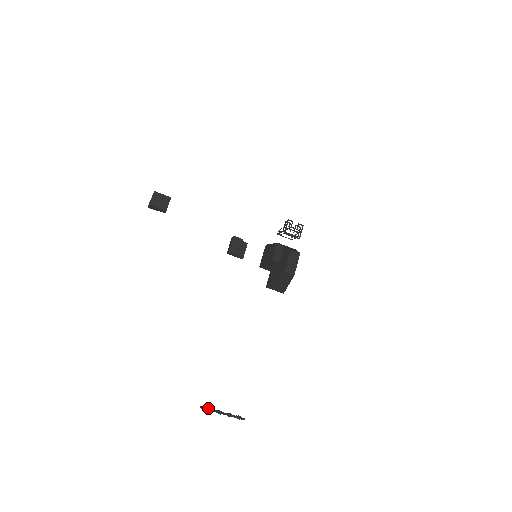
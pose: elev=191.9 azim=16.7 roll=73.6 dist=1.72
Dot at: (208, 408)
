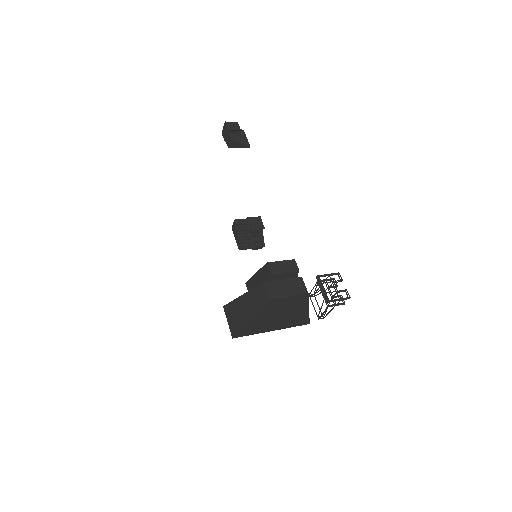
Dot at: out of frame
